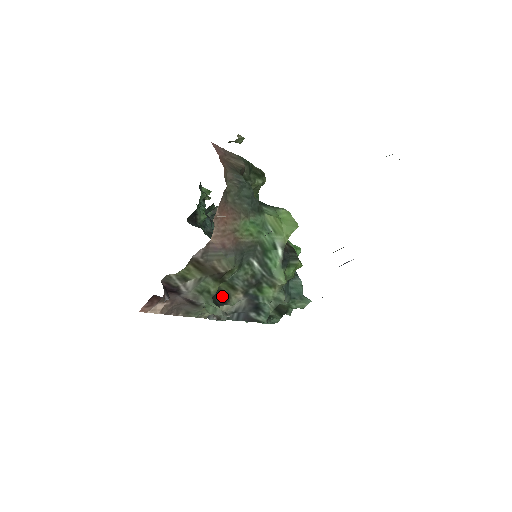
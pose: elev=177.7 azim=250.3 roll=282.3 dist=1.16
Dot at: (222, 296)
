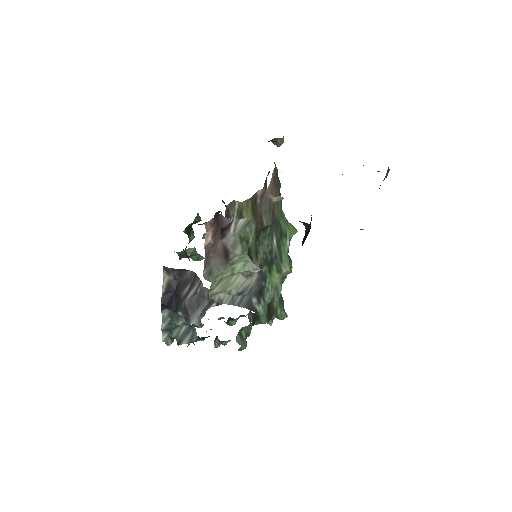
Dot at: occluded
